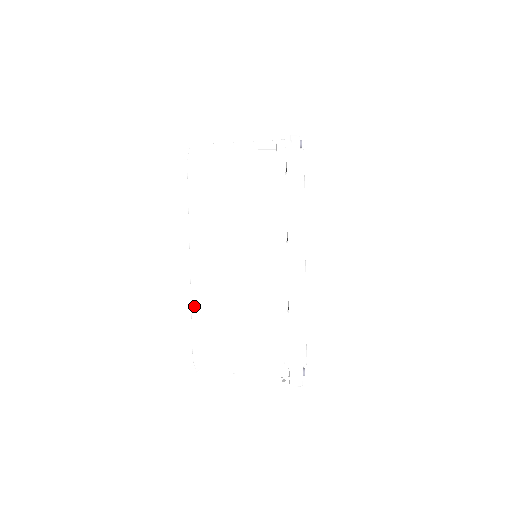
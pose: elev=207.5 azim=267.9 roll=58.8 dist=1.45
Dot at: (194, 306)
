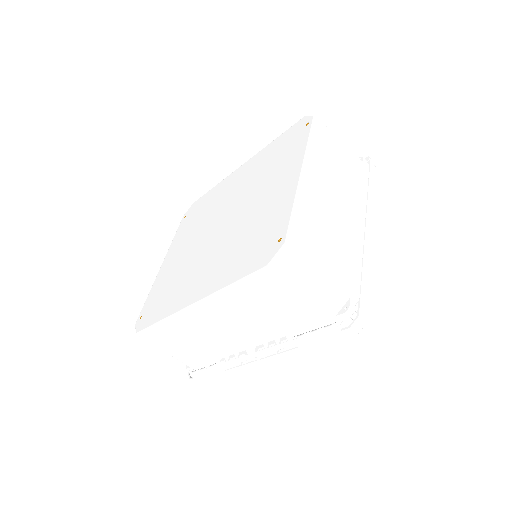
Dot at: (298, 201)
